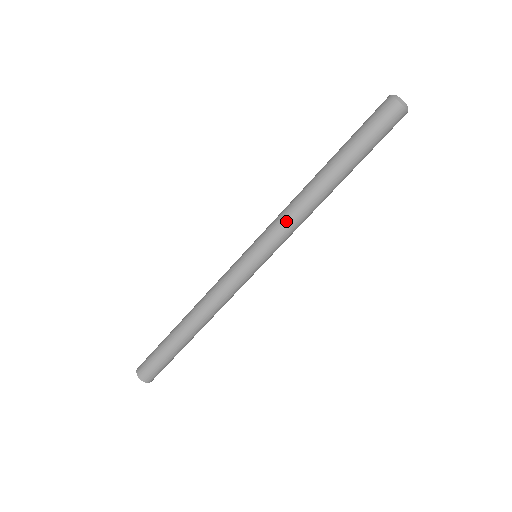
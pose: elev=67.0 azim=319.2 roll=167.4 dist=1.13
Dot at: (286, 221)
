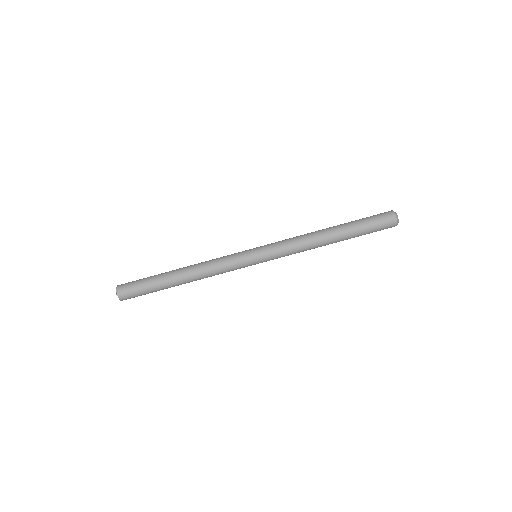
Dot at: (291, 244)
